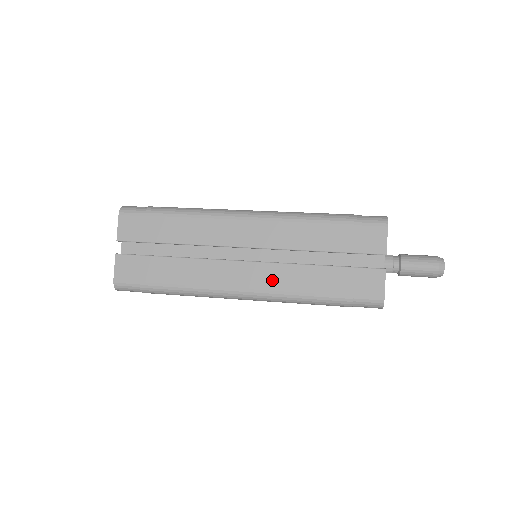
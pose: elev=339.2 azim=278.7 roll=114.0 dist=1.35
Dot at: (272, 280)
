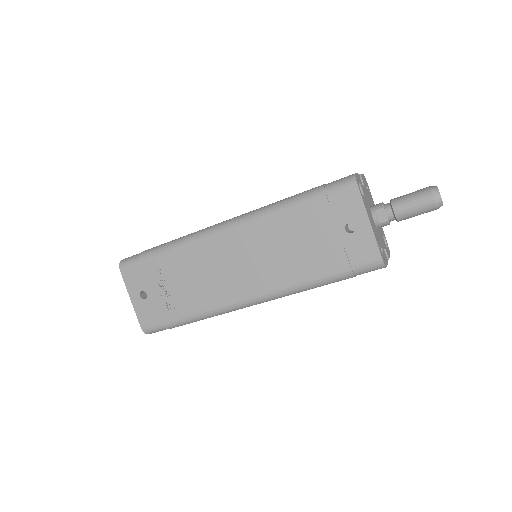
Dot at: occluded
